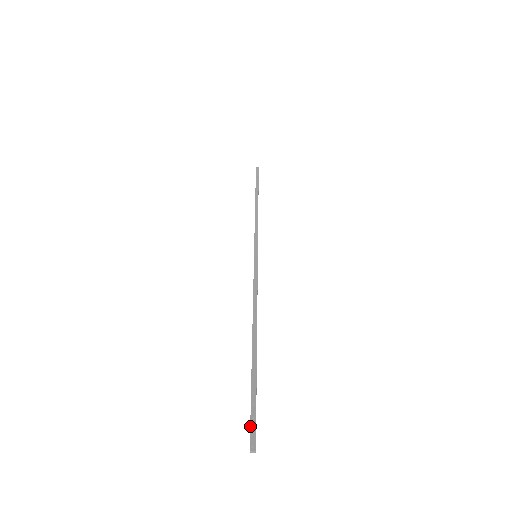
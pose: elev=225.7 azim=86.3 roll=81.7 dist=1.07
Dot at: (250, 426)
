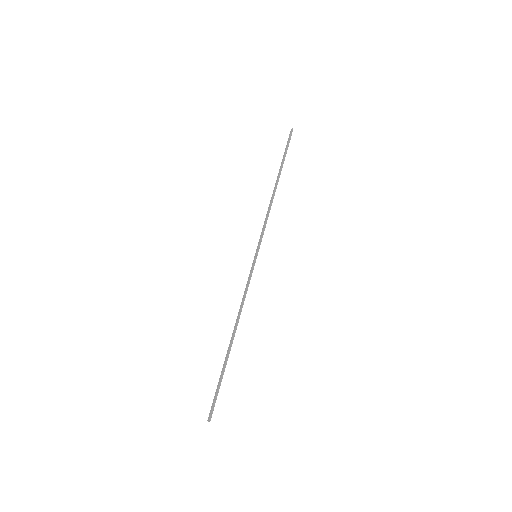
Dot at: (211, 406)
